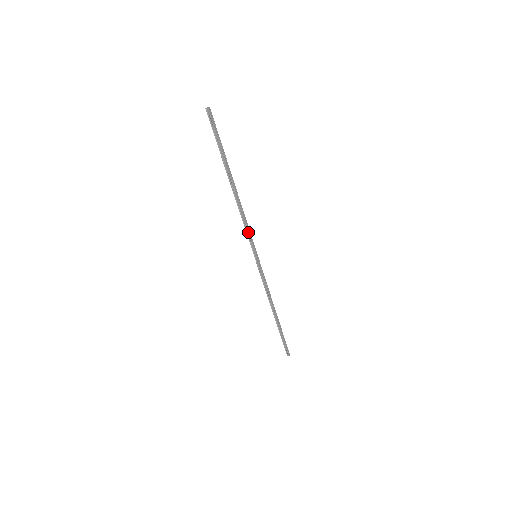
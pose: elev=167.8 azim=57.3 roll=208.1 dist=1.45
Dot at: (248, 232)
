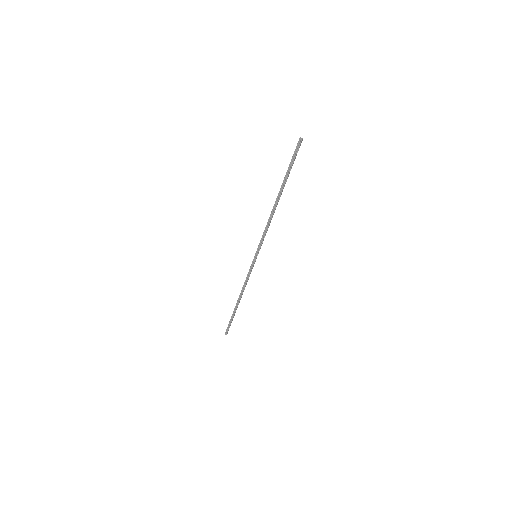
Dot at: (264, 237)
